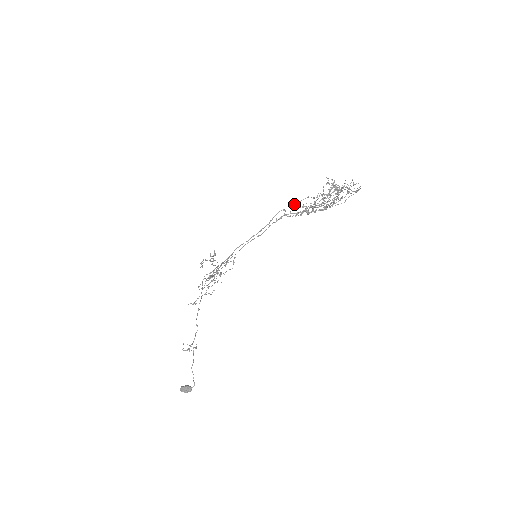
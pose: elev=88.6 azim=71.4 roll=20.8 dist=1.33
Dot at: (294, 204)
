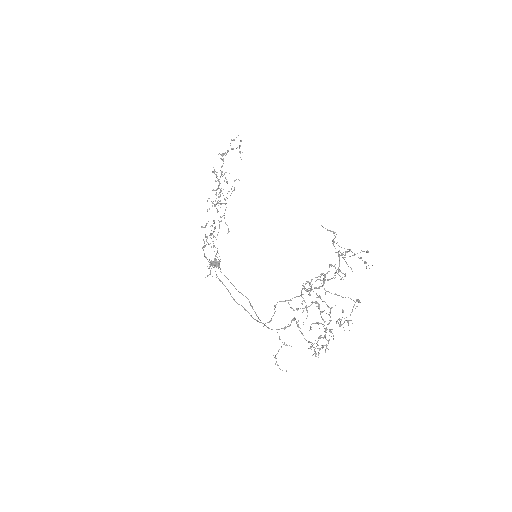
Dot at: occluded
